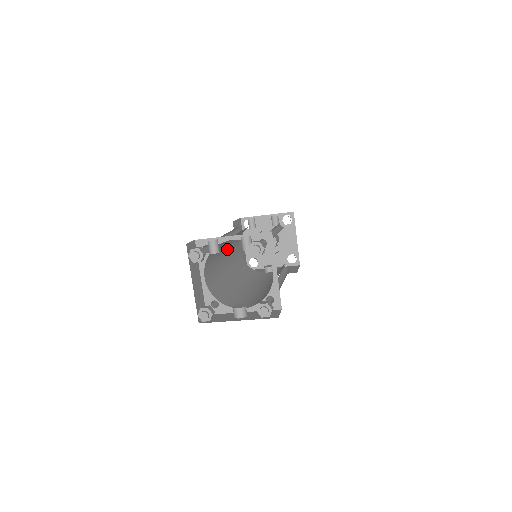
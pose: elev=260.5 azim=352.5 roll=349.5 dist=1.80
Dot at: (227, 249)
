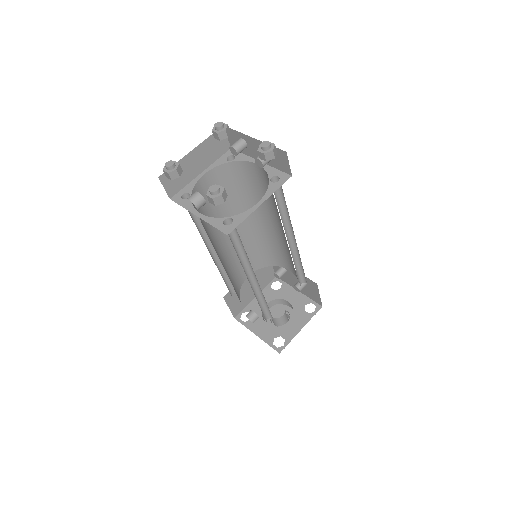
Dot at: (242, 232)
